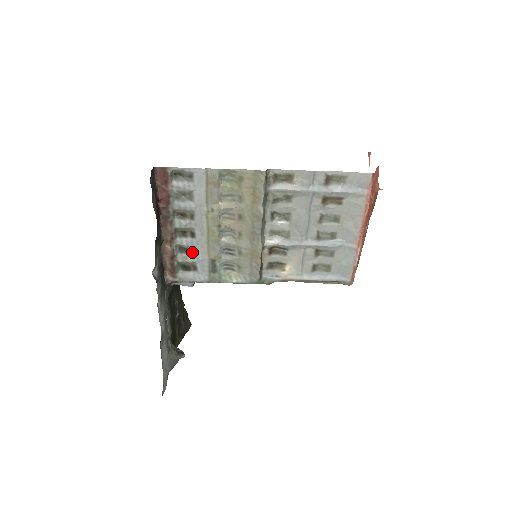
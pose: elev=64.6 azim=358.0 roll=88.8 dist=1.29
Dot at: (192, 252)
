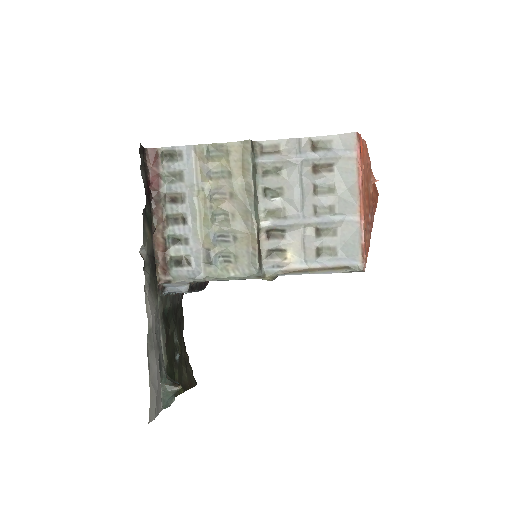
Dot at: (185, 243)
